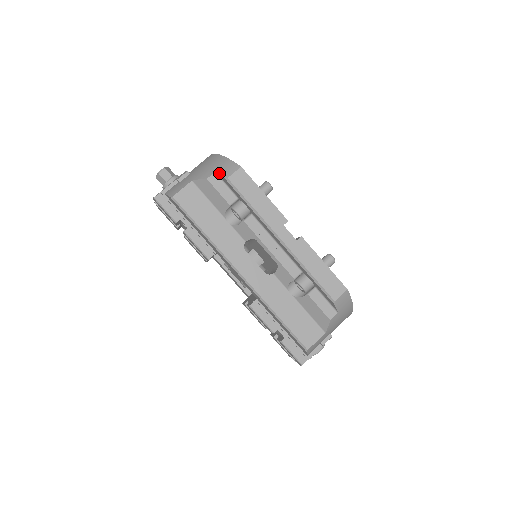
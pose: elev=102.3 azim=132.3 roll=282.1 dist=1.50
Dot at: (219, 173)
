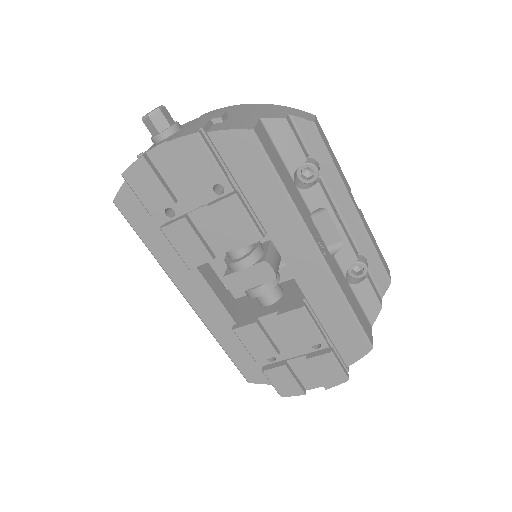
Dot at: (297, 115)
